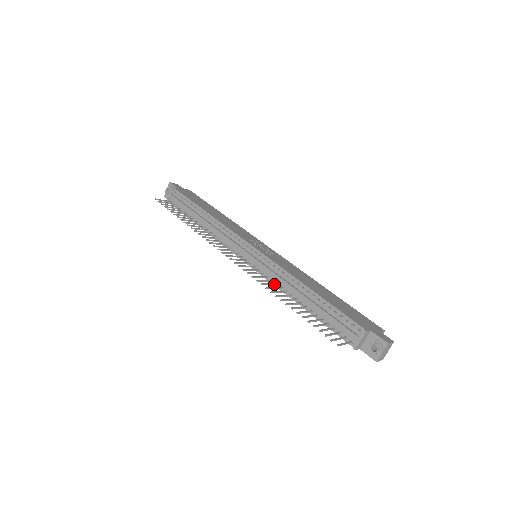
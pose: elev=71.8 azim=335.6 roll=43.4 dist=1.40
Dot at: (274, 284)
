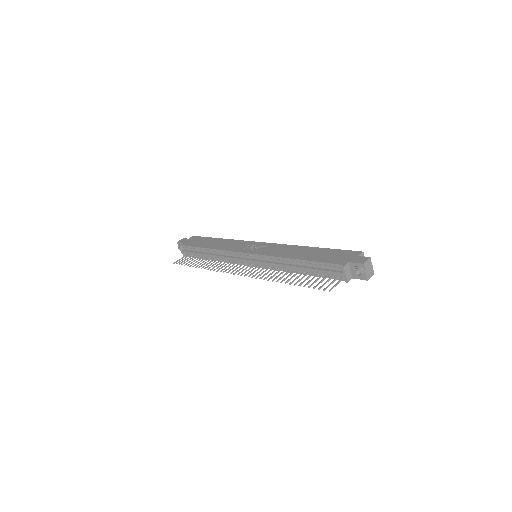
Dot at: occluded
